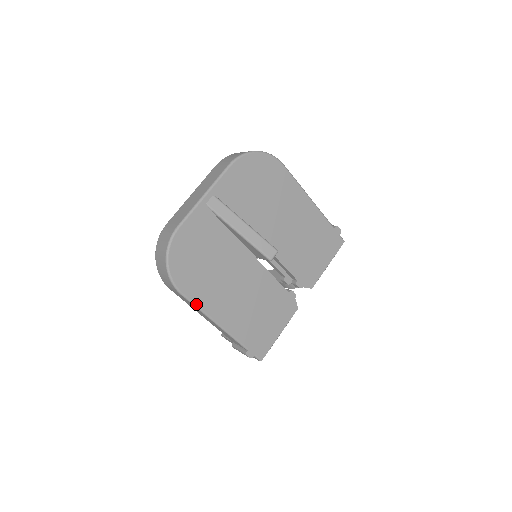
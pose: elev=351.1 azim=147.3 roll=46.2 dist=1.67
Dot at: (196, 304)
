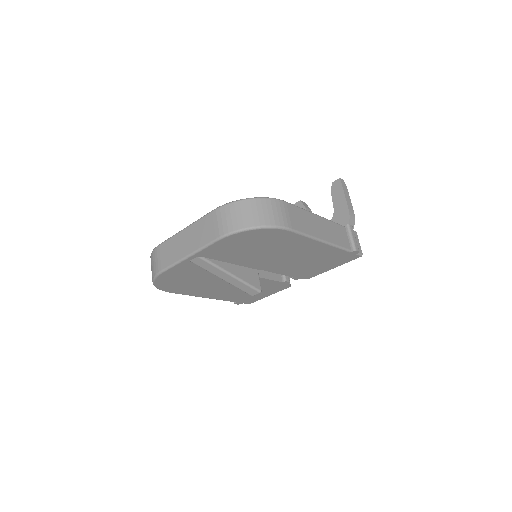
Dot at: (185, 294)
